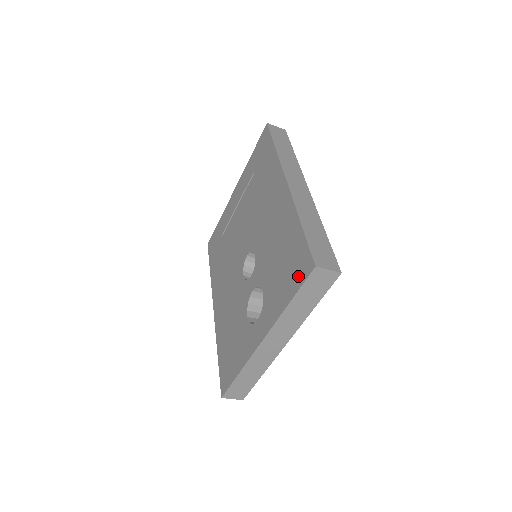
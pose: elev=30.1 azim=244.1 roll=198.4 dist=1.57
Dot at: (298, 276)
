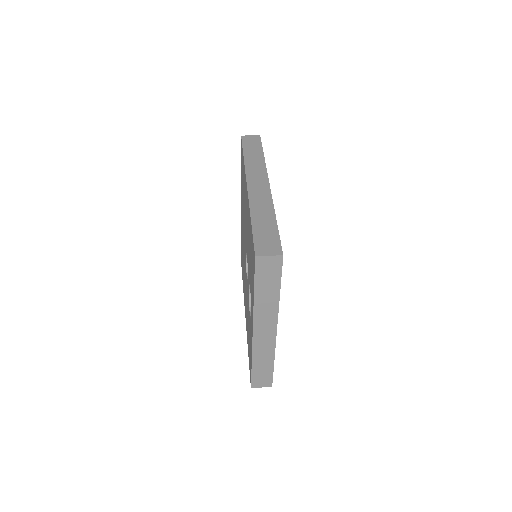
Dot at: (253, 267)
